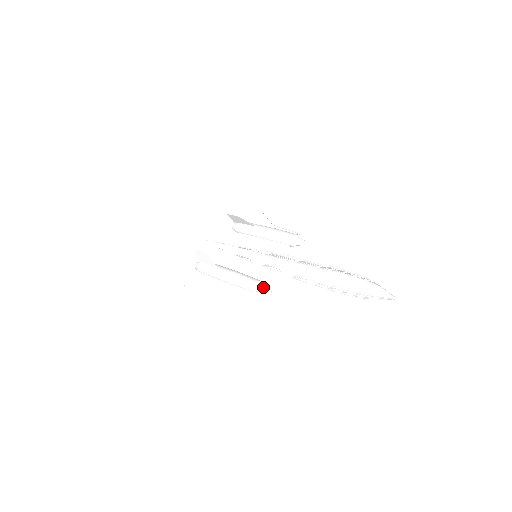
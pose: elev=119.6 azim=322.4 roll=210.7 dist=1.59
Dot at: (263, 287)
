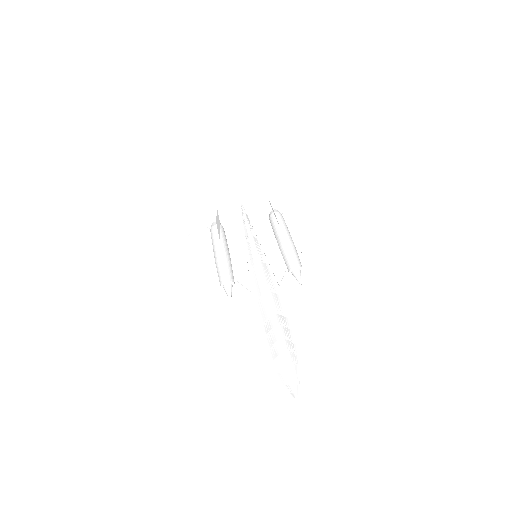
Dot at: (229, 290)
